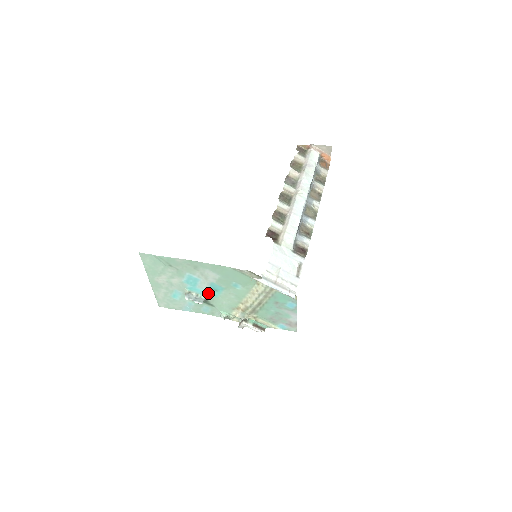
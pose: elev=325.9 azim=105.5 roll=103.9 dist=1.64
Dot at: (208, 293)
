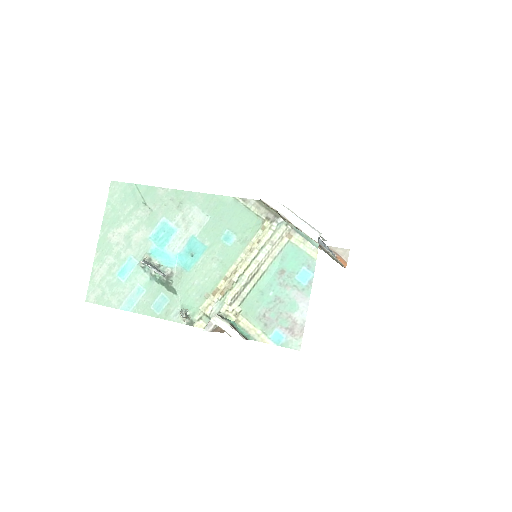
Dot at: (178, 262)
